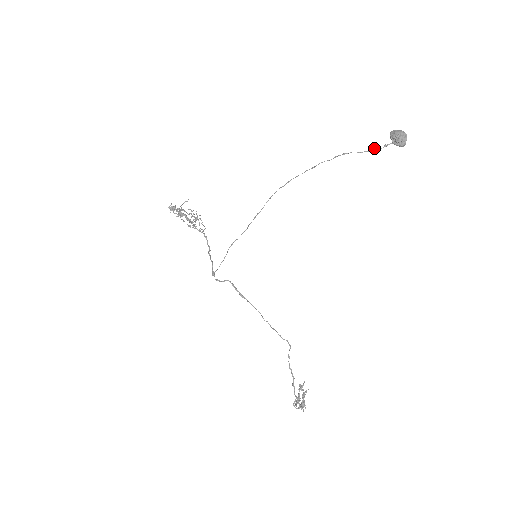
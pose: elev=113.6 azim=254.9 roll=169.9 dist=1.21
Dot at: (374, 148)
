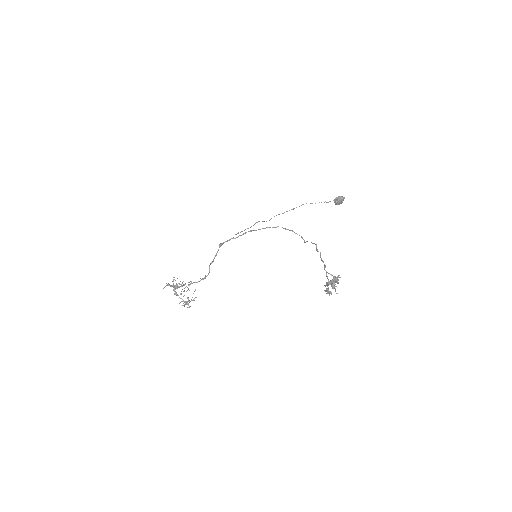
Dot at: (328, 202)
